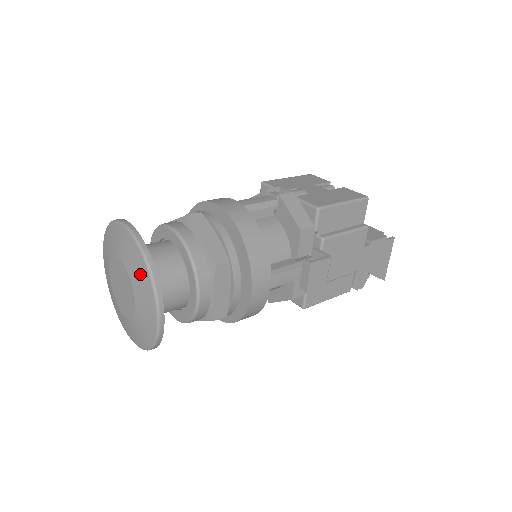
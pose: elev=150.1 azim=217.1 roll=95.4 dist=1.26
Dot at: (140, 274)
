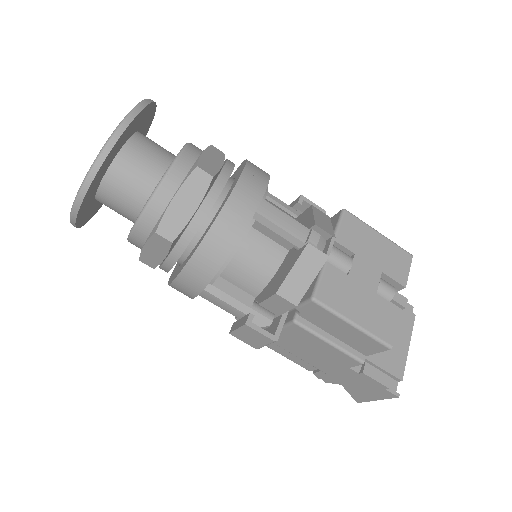
Dot at: occluded
